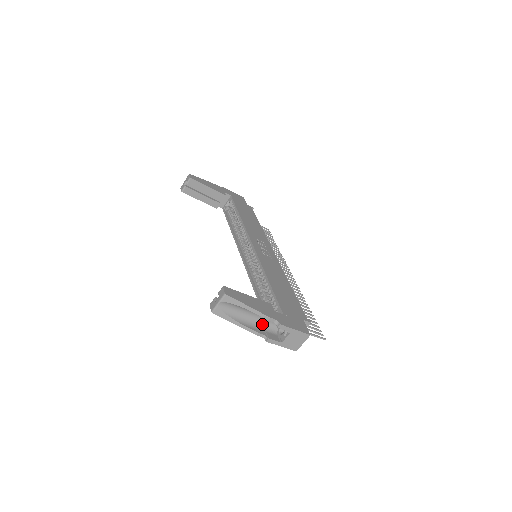
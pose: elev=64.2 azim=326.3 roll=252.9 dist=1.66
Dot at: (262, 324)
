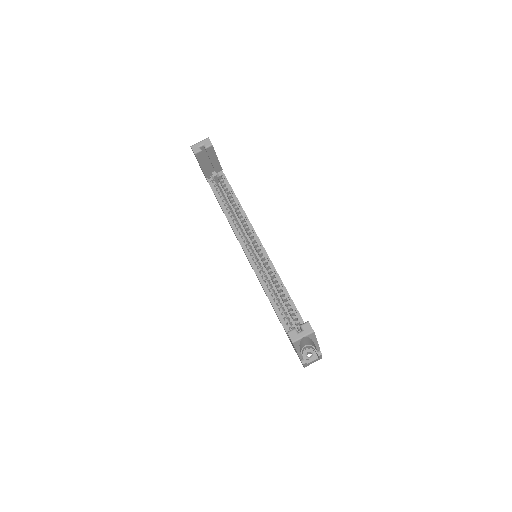
Dot at: (302, 348)
